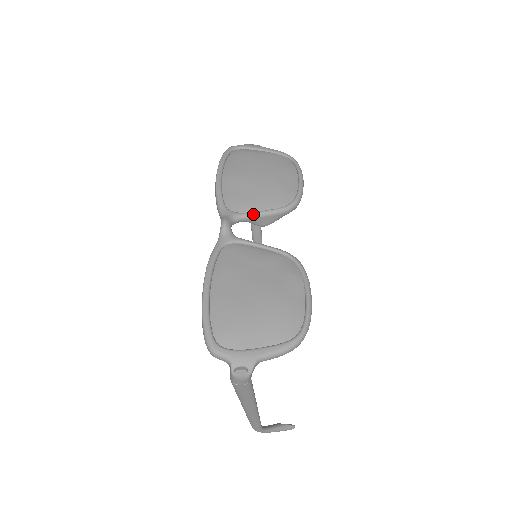
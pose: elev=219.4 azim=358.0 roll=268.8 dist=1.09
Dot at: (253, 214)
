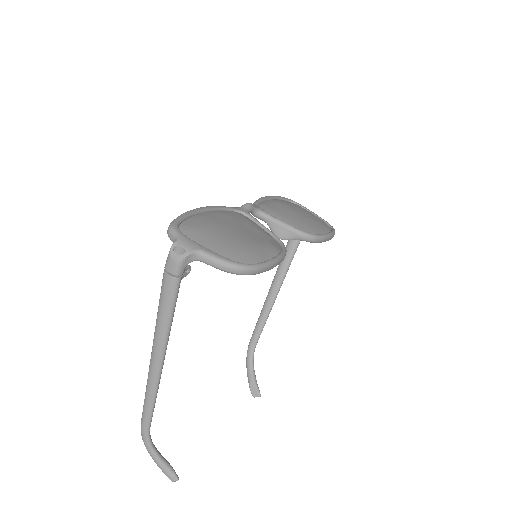
Dot at: (275, 218)
